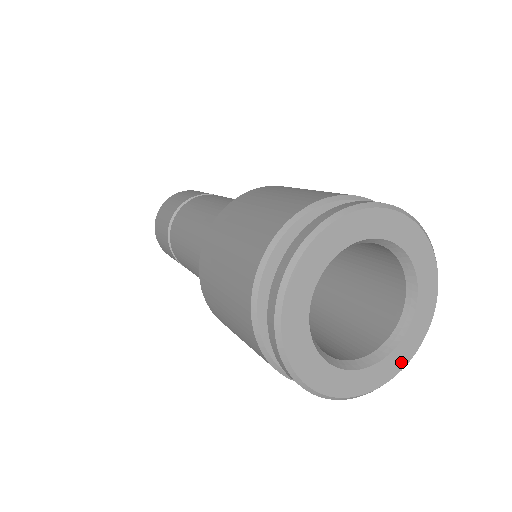
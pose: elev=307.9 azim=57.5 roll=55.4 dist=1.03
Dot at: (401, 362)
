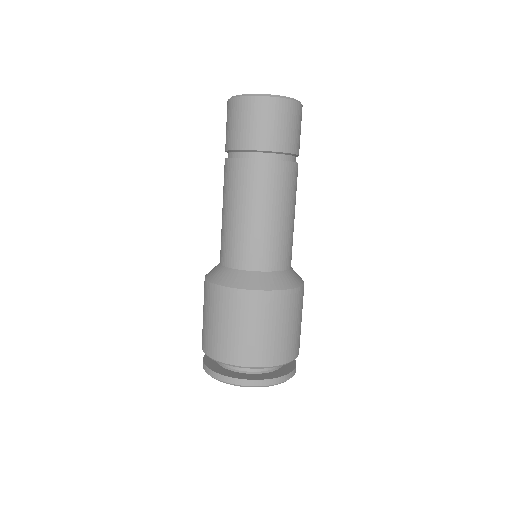
Dot at: occluded
